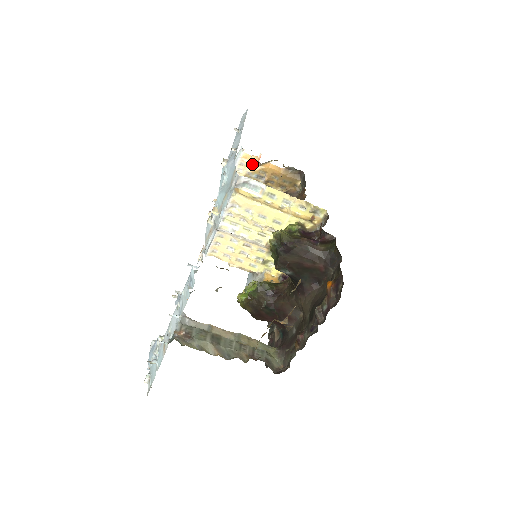
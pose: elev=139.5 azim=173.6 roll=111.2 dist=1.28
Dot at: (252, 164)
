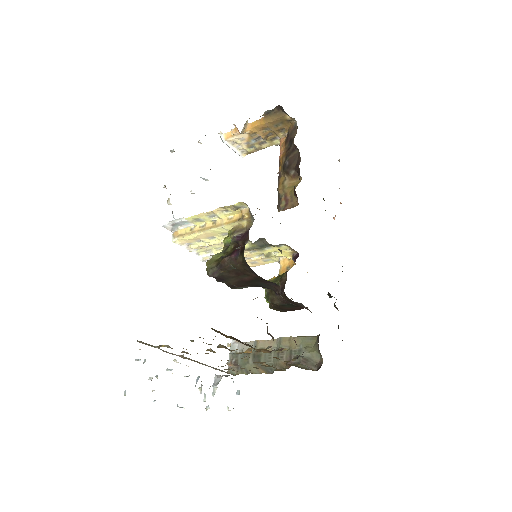
Dot at: (238, 137)
